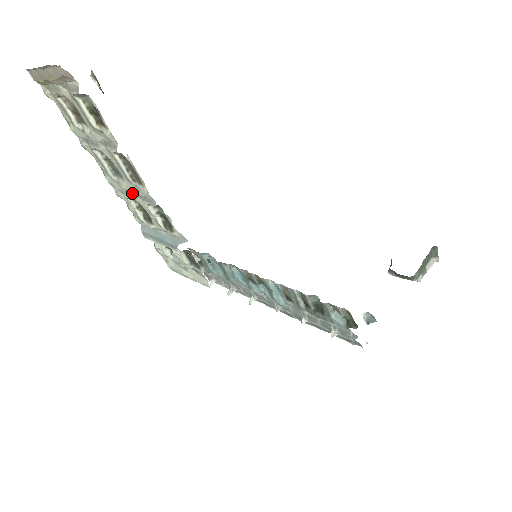
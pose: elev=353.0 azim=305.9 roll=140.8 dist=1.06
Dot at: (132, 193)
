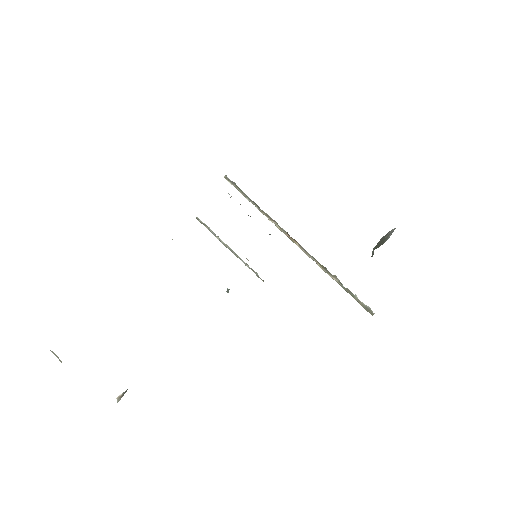
Dot at: occluded
